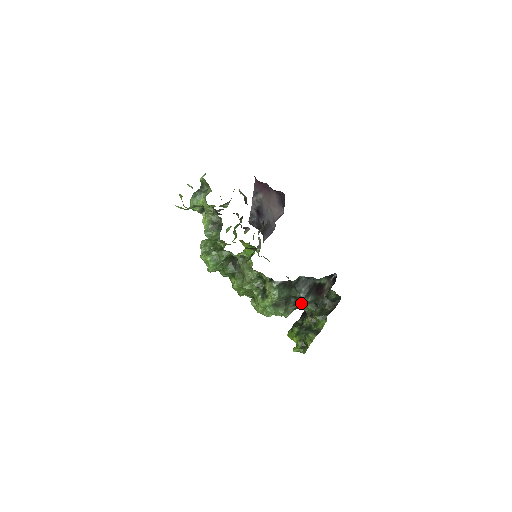
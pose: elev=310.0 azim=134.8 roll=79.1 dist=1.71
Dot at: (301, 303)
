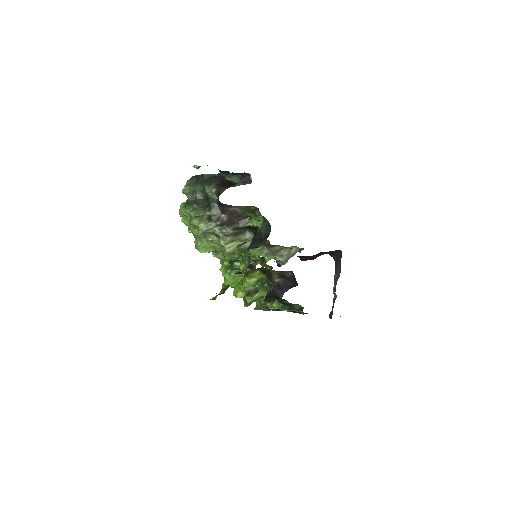
Dot at: (212, 205)
